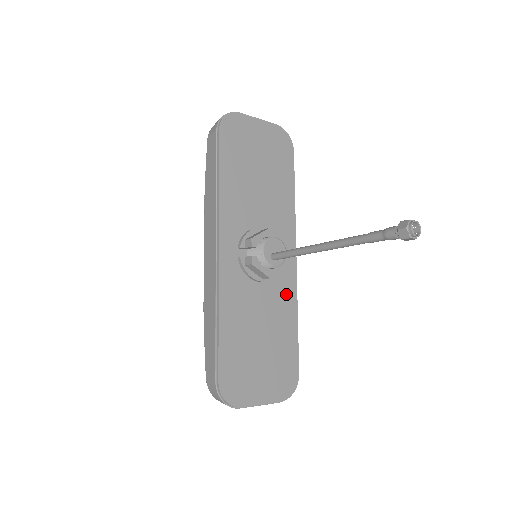
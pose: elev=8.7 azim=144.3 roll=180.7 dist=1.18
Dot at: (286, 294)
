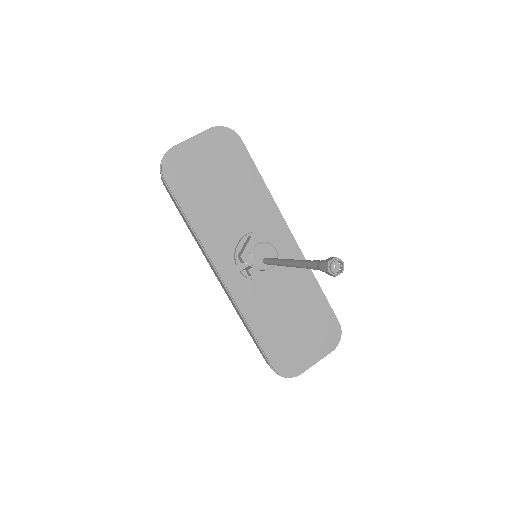
Dot at: (297, 270)
